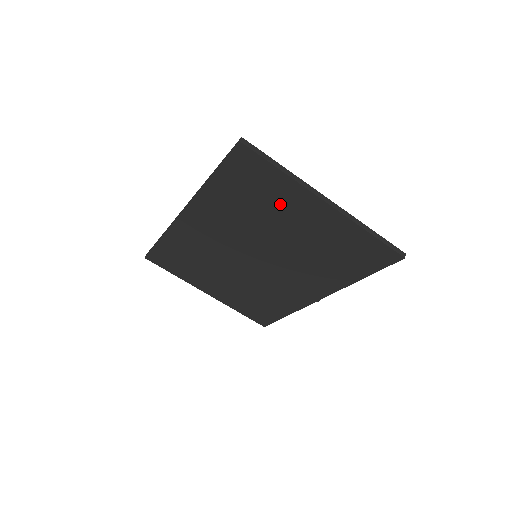
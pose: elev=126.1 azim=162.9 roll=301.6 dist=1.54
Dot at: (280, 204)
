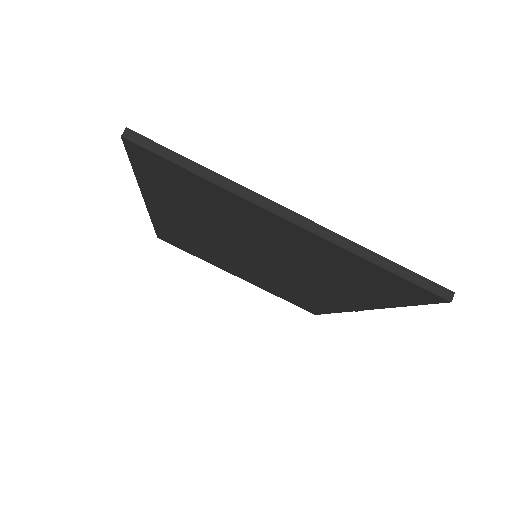
Dot at: (233, 213)
